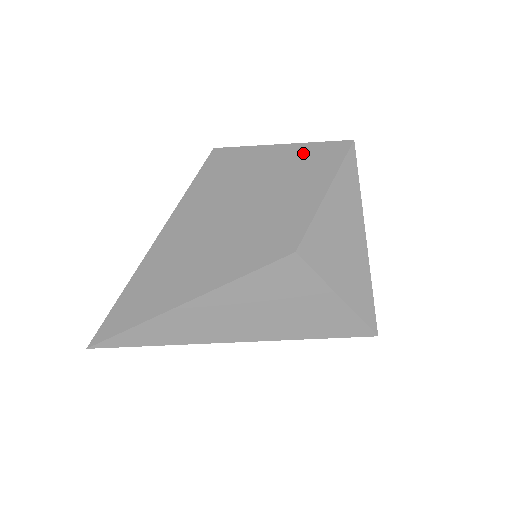
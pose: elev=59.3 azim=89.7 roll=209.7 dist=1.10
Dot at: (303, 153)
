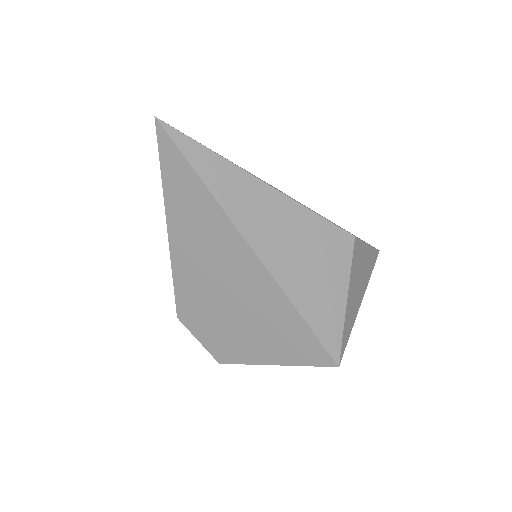
Dot at: occluded
